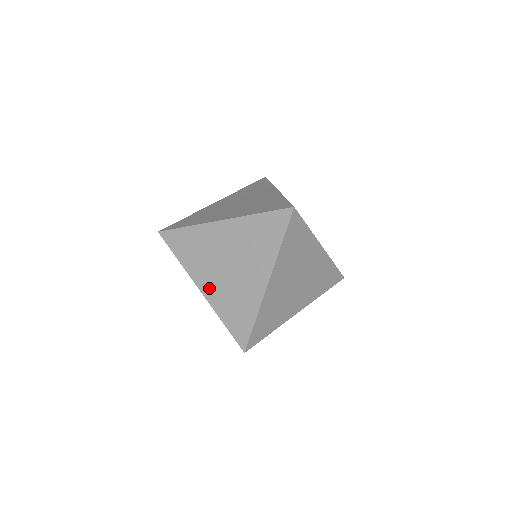
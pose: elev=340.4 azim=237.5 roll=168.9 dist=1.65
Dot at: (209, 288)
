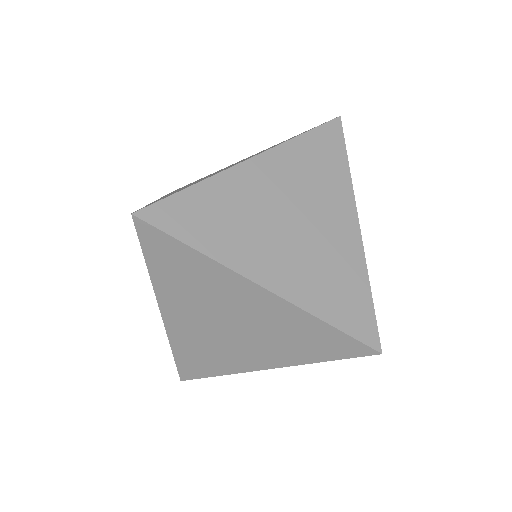
Dot at: (178, 321)
